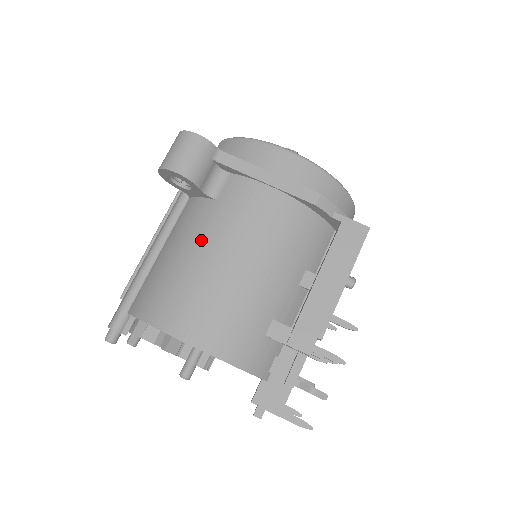
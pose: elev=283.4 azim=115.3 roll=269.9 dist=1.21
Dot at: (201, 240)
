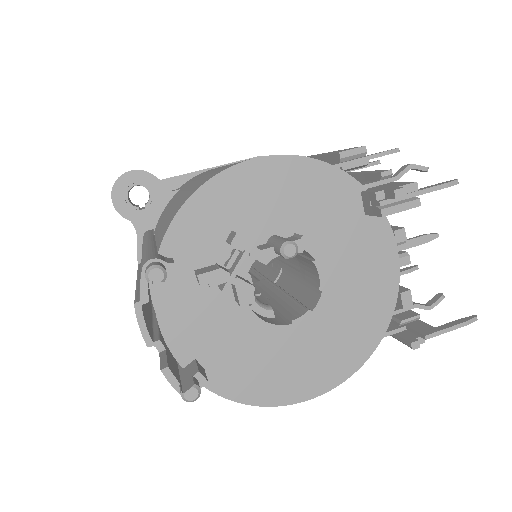
Dot at: (190, 184)
